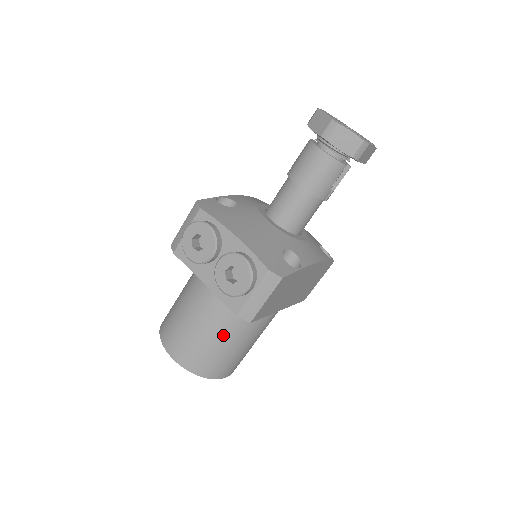
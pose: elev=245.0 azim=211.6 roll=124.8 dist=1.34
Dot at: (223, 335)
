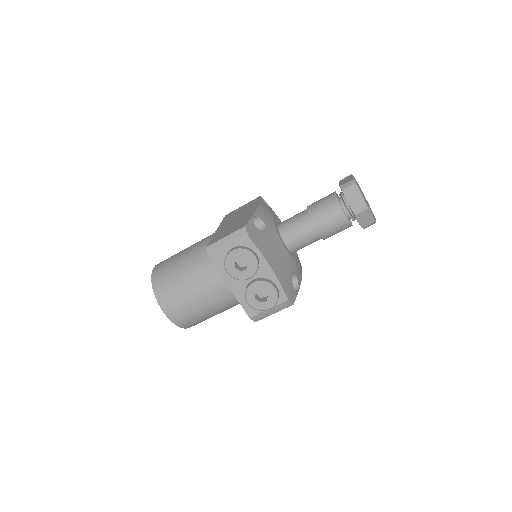
Dot at: (215, 309)
